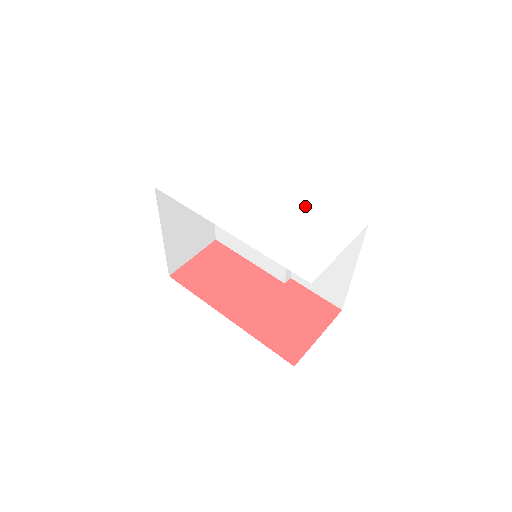
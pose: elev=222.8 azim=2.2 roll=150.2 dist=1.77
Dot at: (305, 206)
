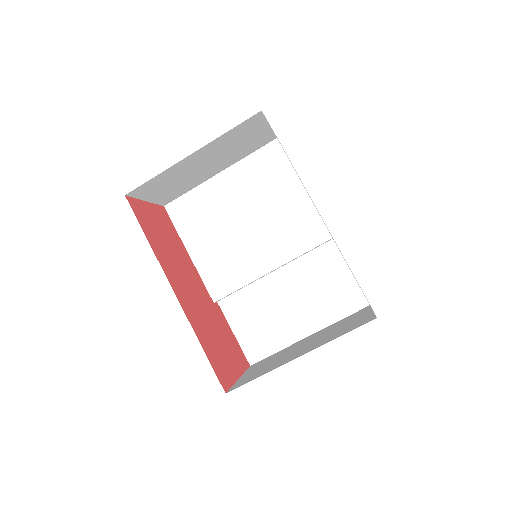
Dot at: occluded
